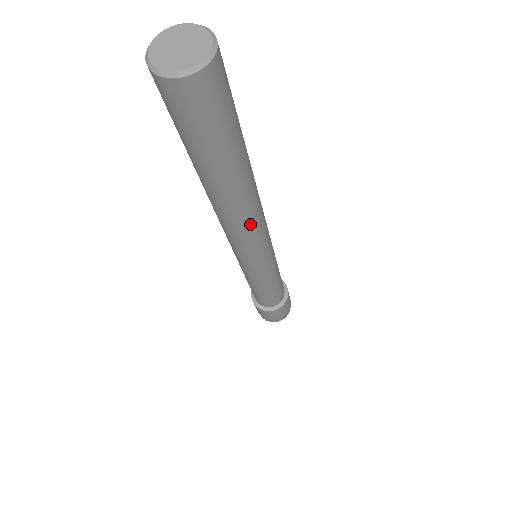
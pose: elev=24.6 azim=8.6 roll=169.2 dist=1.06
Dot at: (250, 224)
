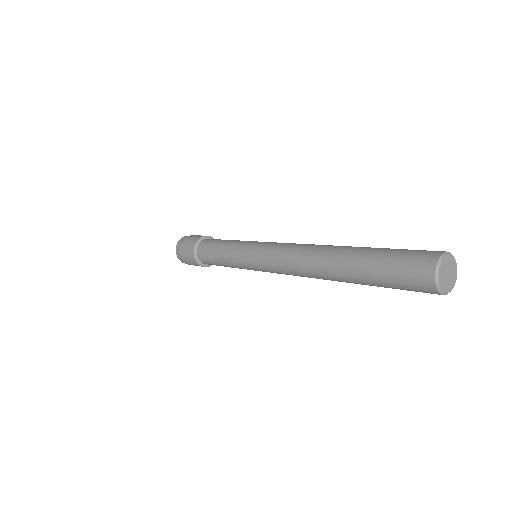
Dot at: occluded
